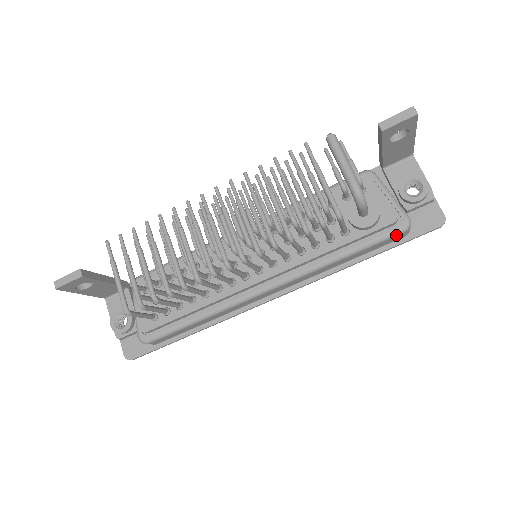
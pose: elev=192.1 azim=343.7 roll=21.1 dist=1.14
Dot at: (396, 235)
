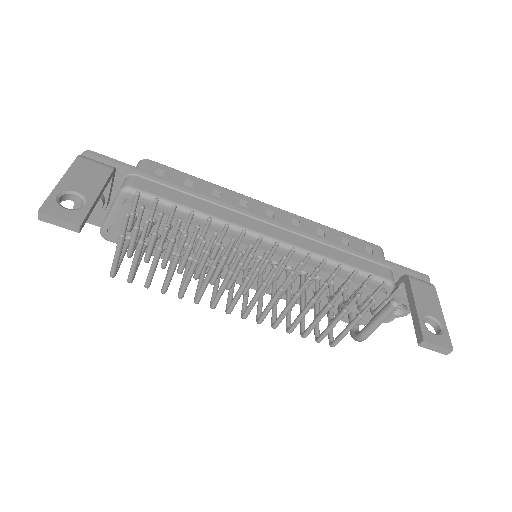
Dot at: occluded
